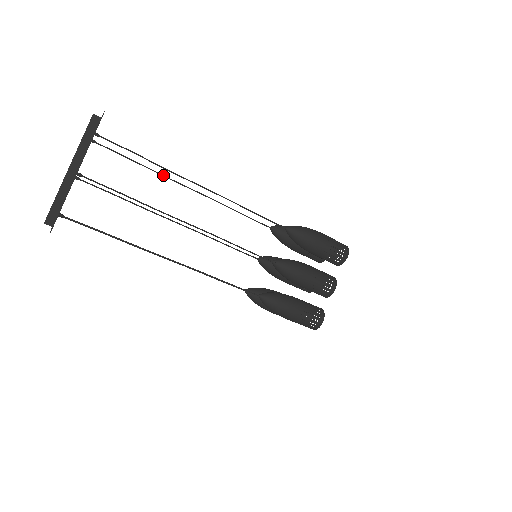
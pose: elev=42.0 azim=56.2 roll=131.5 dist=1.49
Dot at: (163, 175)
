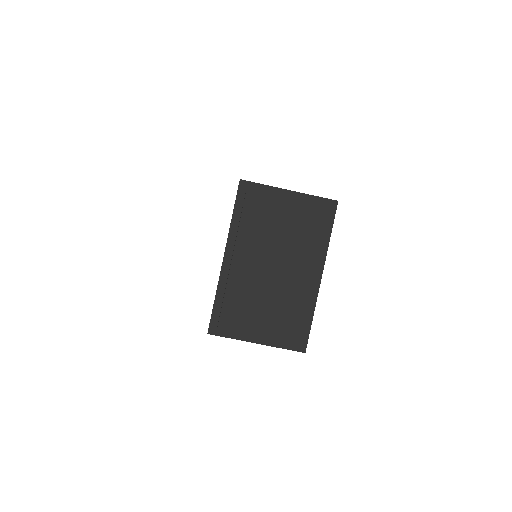
Dot at: occluded
